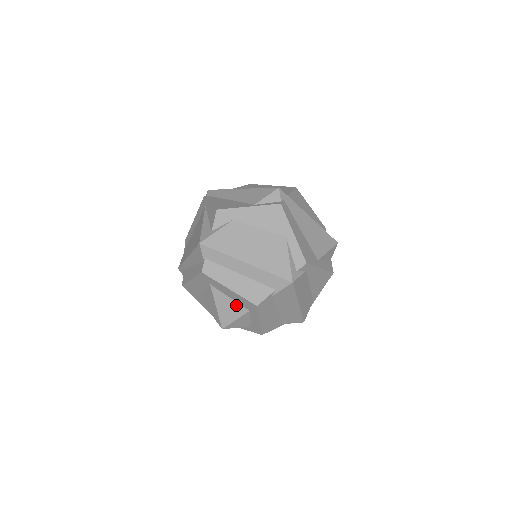
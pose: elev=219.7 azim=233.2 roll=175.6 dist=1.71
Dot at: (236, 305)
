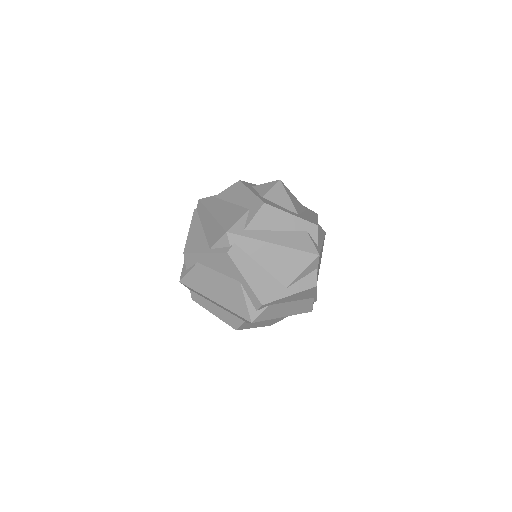
Dot at: occluded
